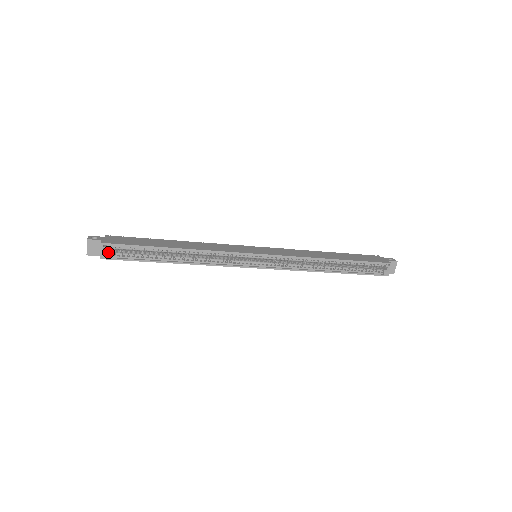
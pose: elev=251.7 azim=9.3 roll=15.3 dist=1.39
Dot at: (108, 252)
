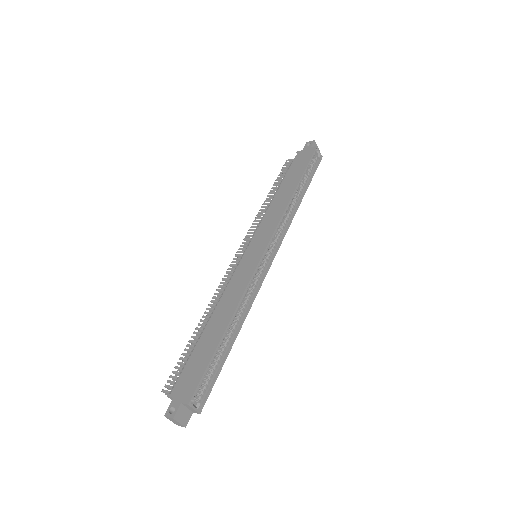
Dot at: (196, 402)
